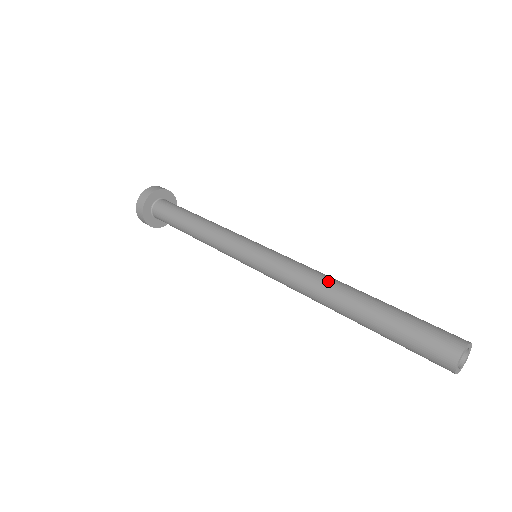
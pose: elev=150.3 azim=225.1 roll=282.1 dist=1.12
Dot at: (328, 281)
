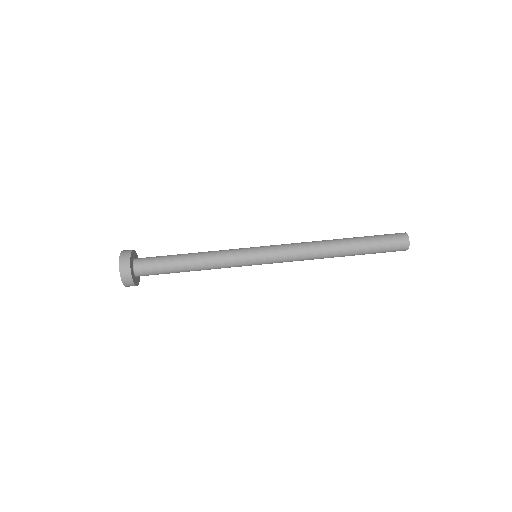
Dot at: (321, 244)
